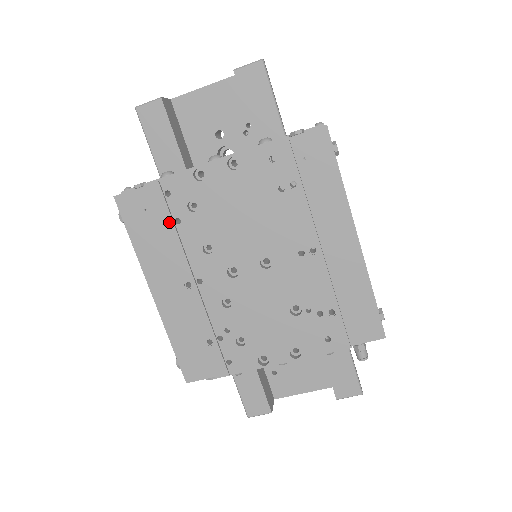
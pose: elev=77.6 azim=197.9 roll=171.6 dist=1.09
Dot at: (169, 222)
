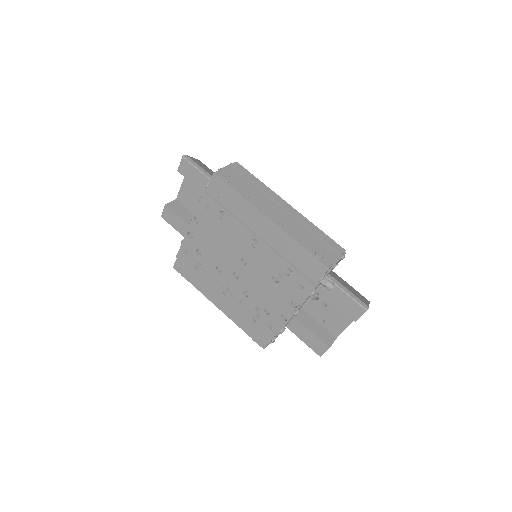
Dot at: (196, 266)
